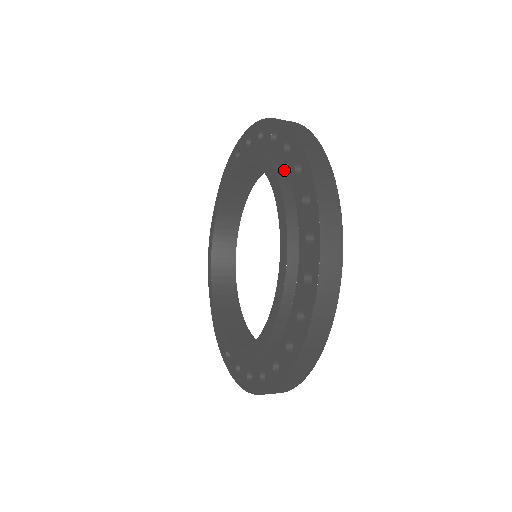
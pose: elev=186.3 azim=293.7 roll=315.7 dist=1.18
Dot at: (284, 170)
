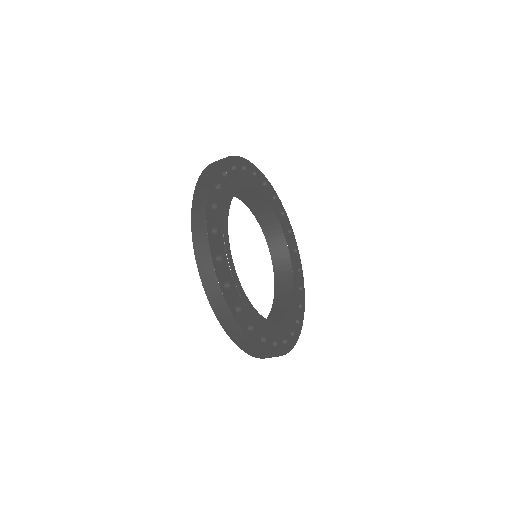
Dot at: occluded
